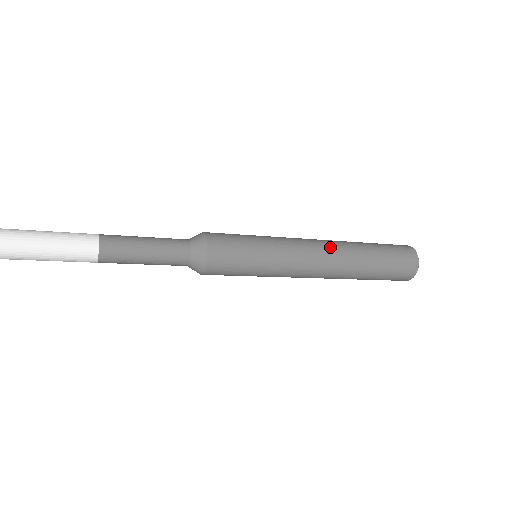
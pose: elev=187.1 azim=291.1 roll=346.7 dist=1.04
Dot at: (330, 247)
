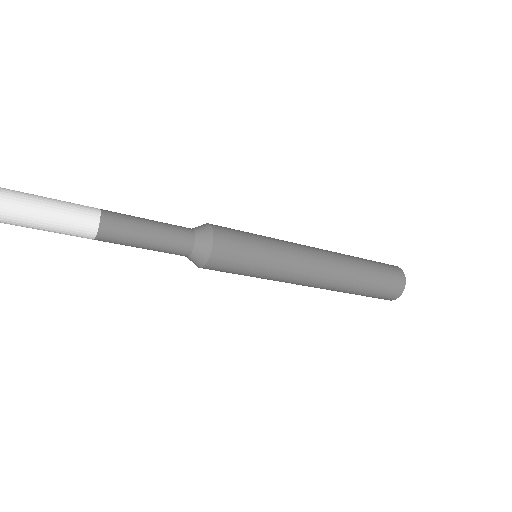
Dot at: (330, 266)
